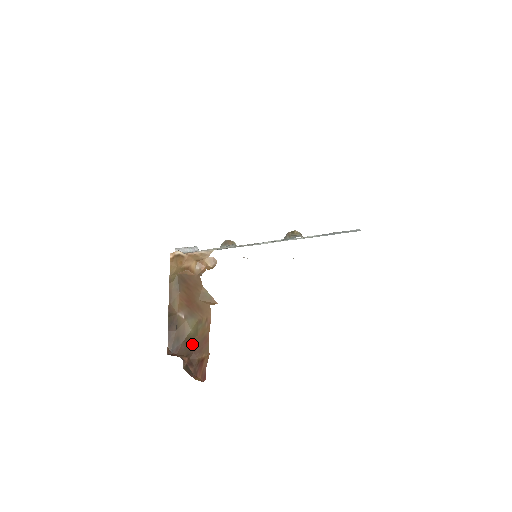
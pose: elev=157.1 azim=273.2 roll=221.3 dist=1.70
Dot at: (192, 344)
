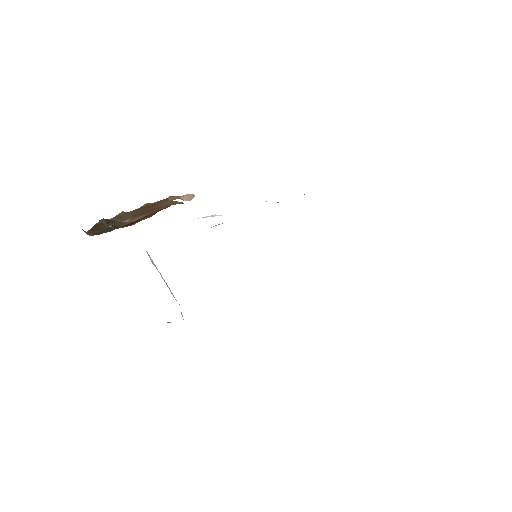
Dot at: occluded
